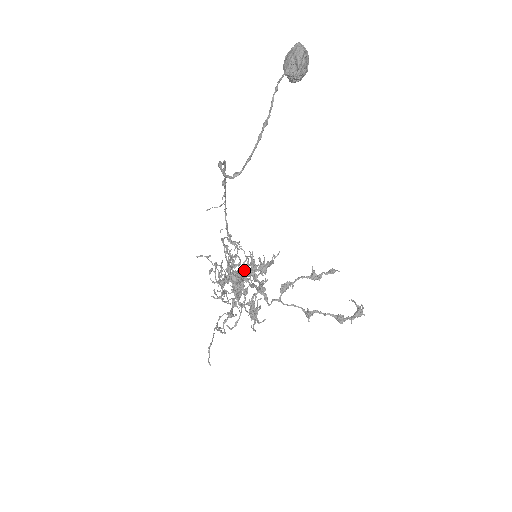
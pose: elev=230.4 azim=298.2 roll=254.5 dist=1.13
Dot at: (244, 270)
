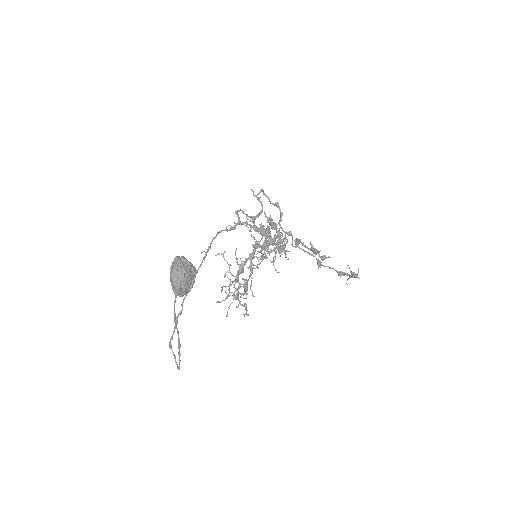
Dot at: occluded
